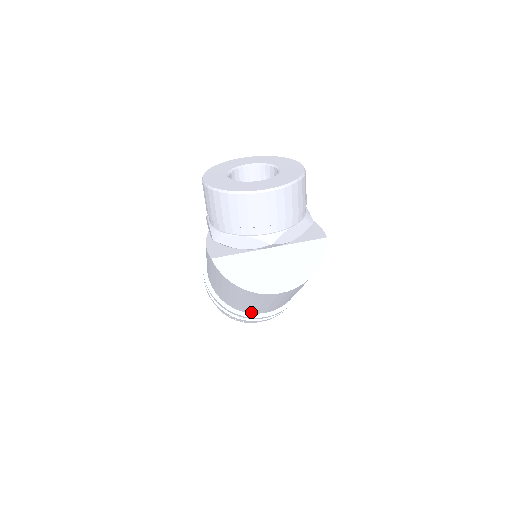
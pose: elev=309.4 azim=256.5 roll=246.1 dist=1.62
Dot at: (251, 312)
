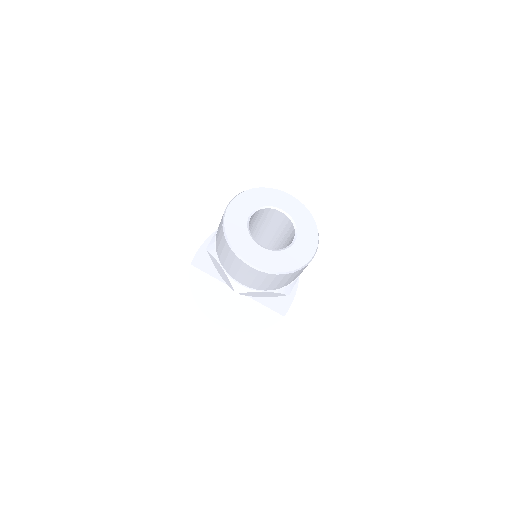
Dot at: occluded
